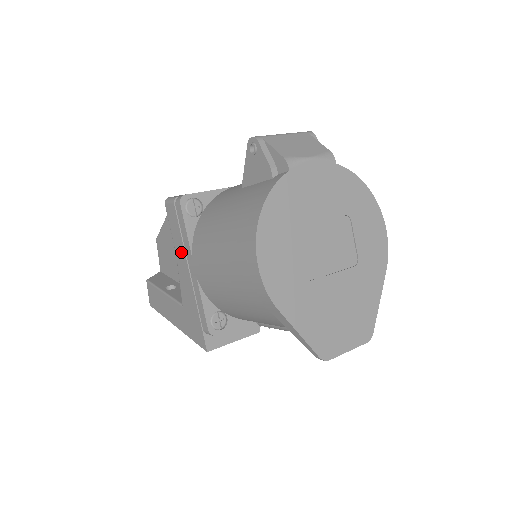
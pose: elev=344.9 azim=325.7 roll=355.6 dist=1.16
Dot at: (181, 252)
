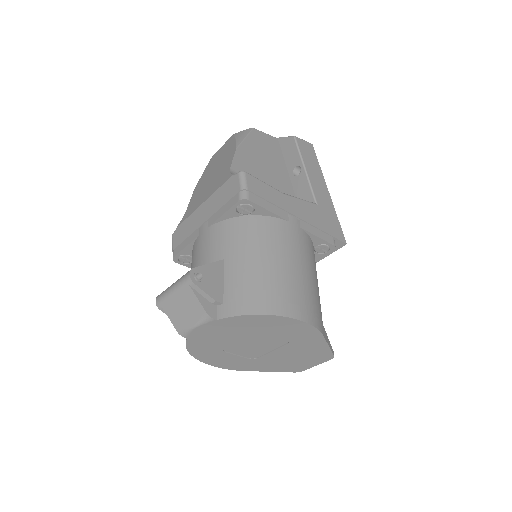
Dot at: occluded
